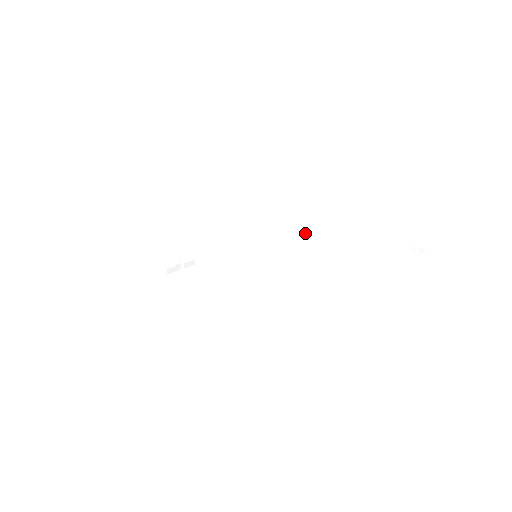
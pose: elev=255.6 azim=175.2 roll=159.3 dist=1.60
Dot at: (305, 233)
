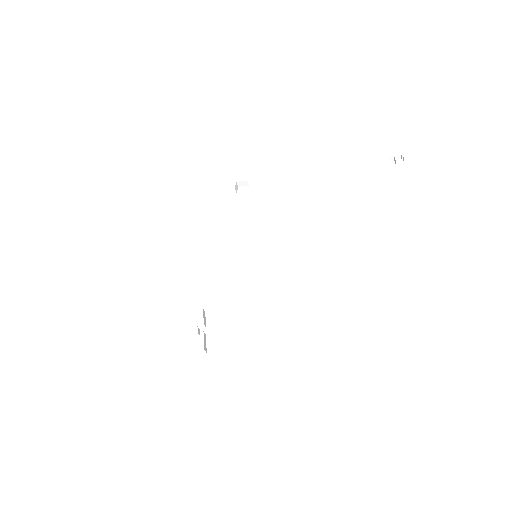
Dot at: (238, 183)
